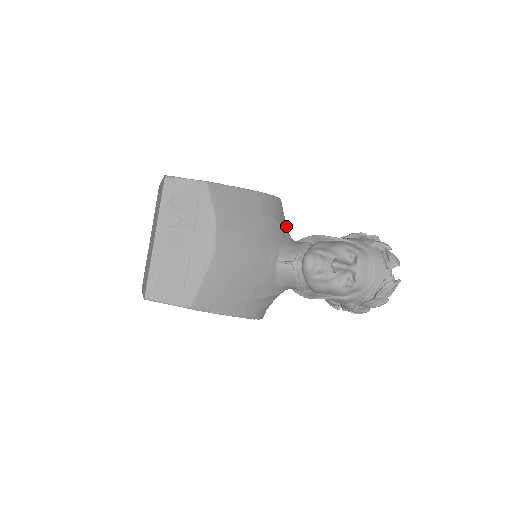
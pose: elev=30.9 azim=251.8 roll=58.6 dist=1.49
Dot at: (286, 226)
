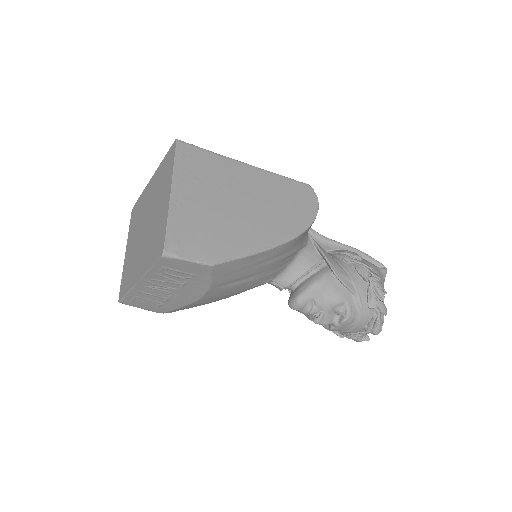
Dot at: occluded
